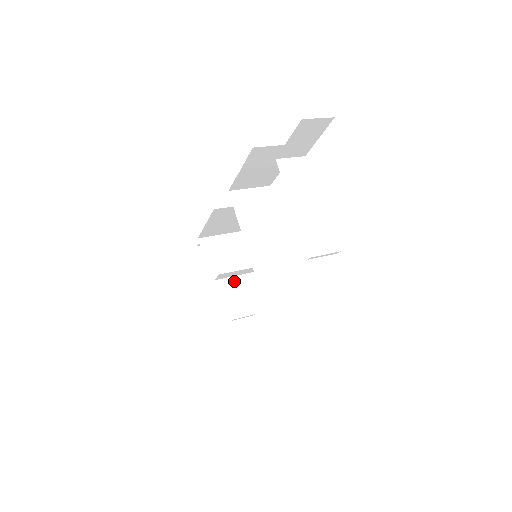
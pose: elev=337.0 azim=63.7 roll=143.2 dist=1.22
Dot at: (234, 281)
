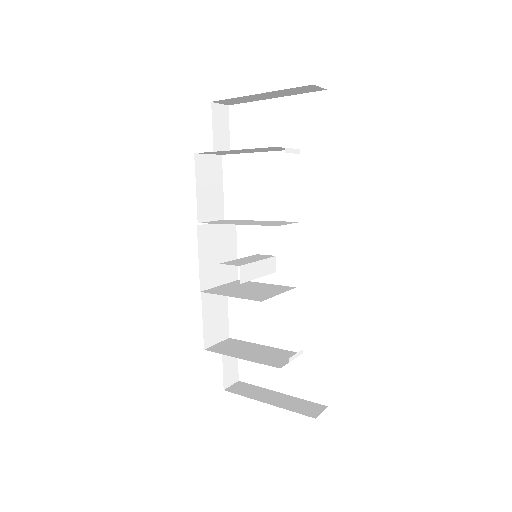
Dot at: (257, 293)
